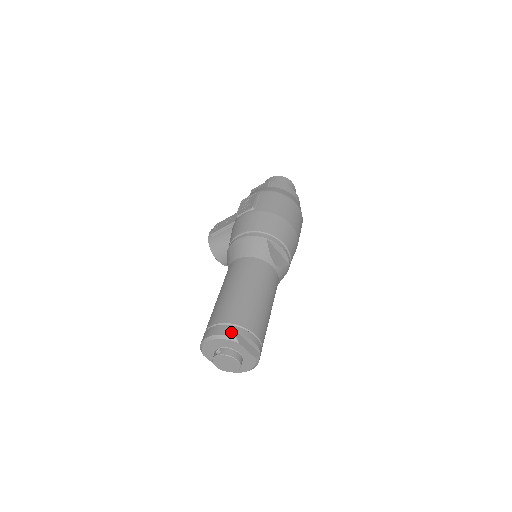
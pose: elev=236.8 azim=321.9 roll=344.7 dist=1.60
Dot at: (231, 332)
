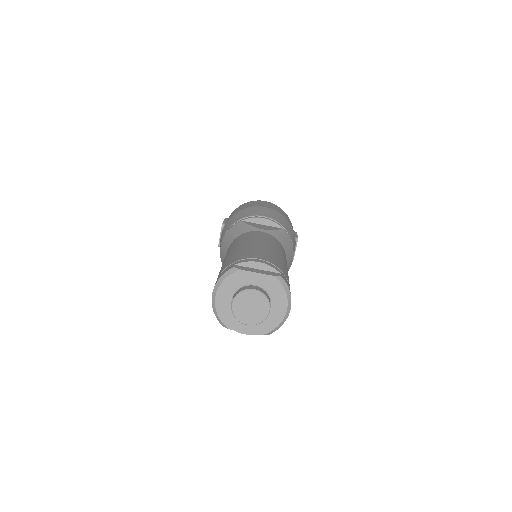
Dot at: (227, 269)
